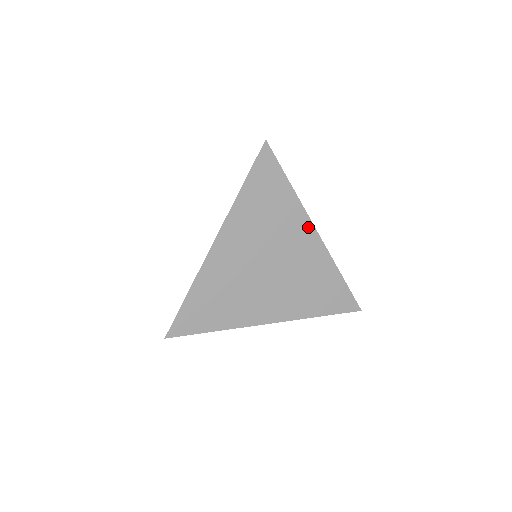
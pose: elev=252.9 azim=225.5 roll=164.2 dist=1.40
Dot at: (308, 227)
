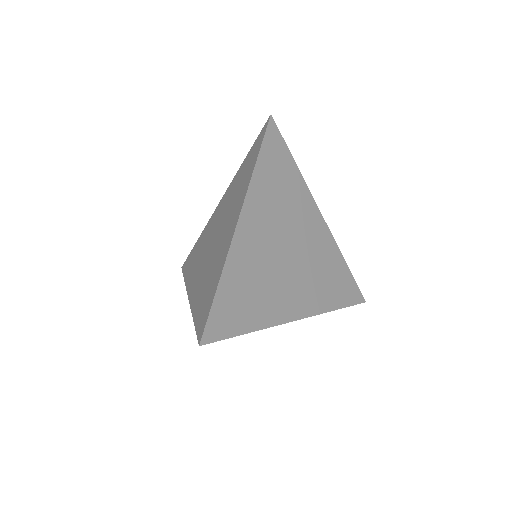
Dot at: (314, 209)
